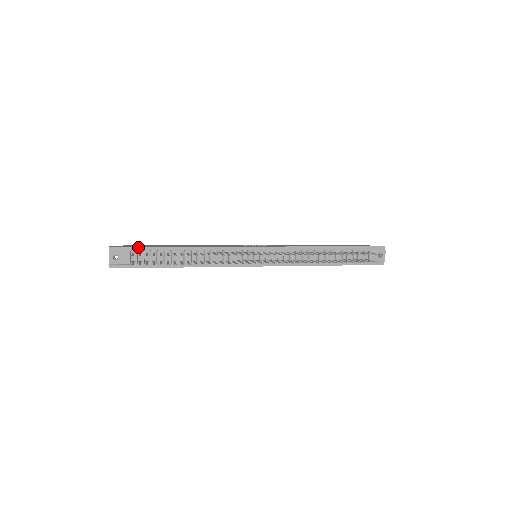
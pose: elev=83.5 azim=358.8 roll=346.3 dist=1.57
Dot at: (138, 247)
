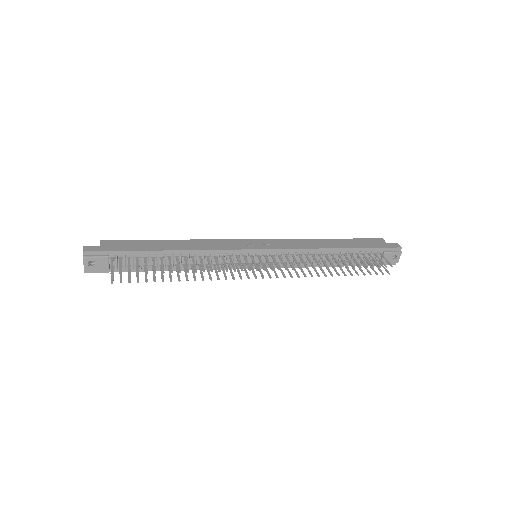
Dot at: (118, 251)
